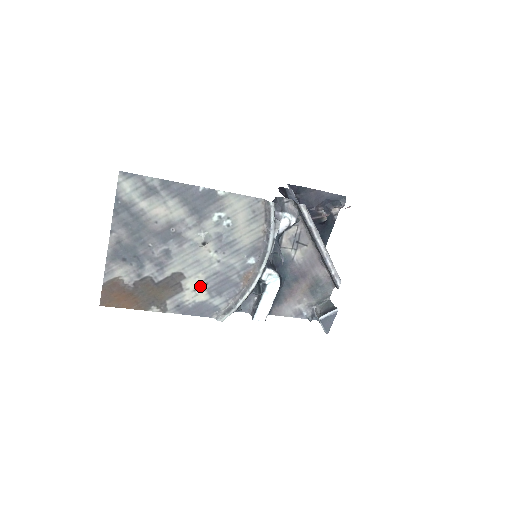
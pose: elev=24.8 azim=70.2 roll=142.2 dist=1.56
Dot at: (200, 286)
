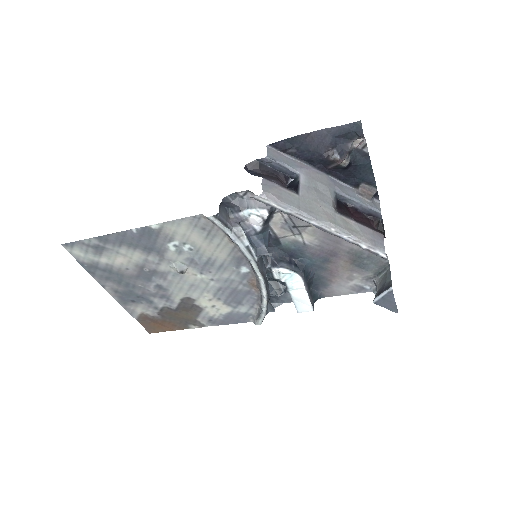
Dot at: (215, 302)
